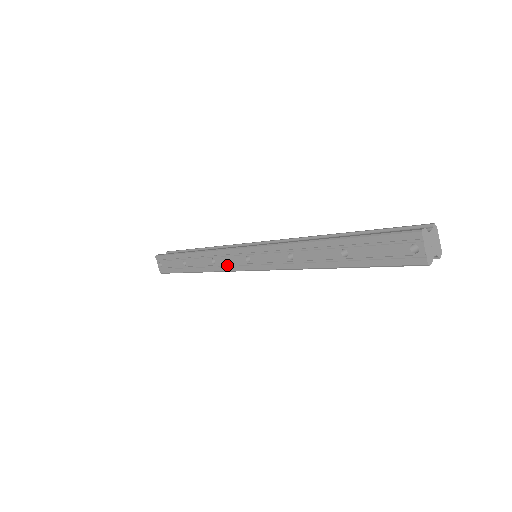
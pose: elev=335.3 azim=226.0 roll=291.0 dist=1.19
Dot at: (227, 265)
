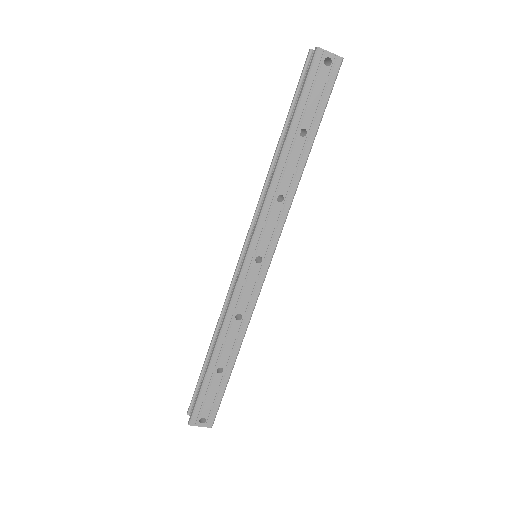
Dot at: (251, 297)
